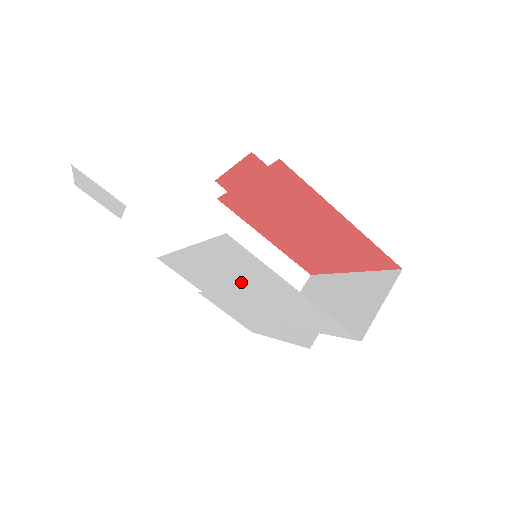
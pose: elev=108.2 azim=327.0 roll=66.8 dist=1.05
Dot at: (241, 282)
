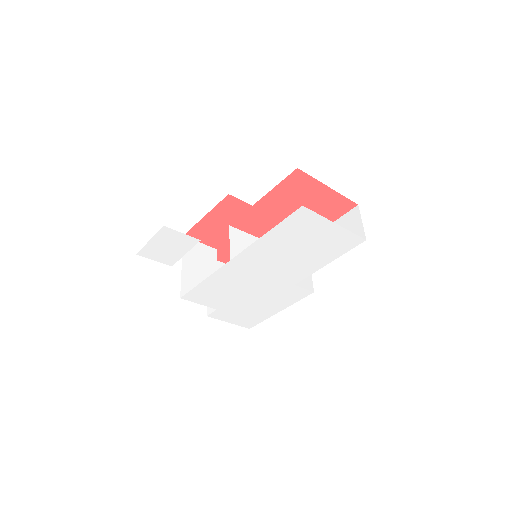
Dot at: (284, 254)
